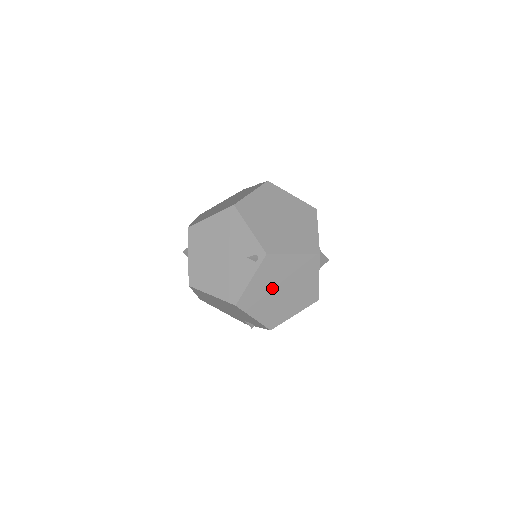
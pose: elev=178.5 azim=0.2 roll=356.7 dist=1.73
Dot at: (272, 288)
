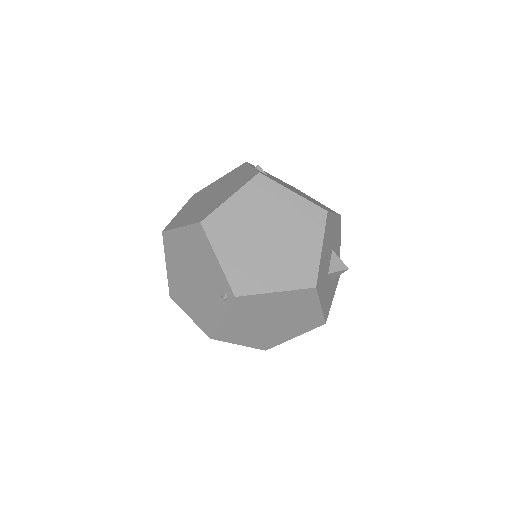
Dot at: (255, 321)
